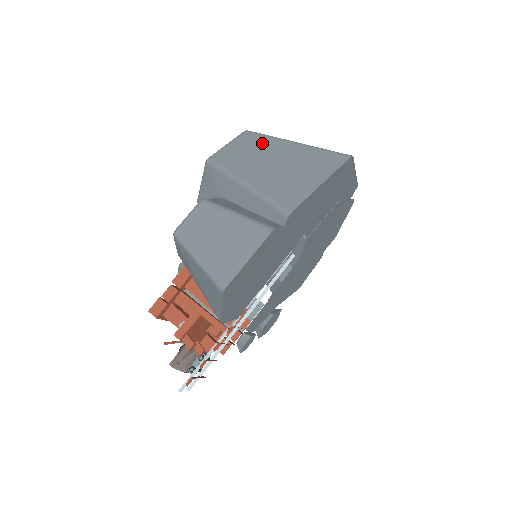
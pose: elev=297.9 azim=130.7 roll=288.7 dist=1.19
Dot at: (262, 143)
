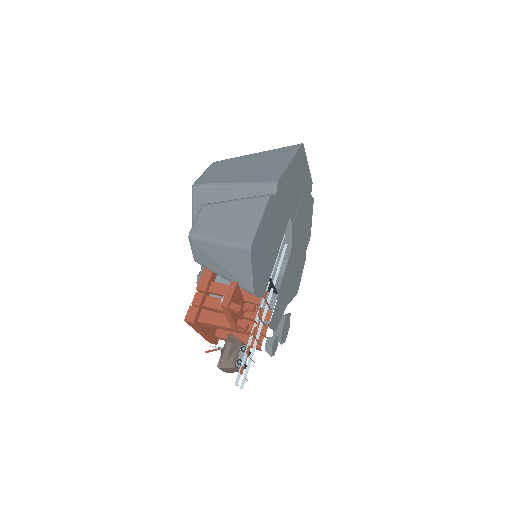
Dot at: (230, 162)
